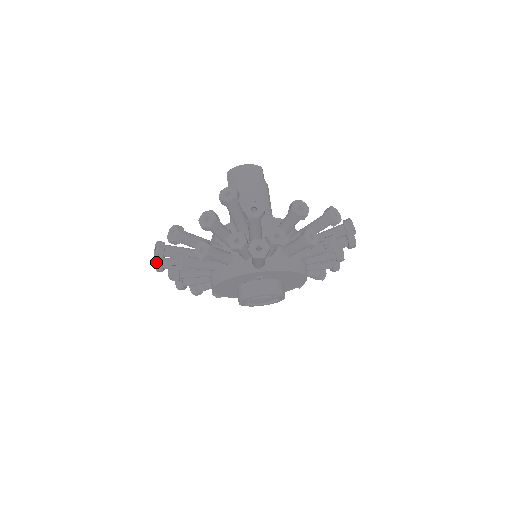
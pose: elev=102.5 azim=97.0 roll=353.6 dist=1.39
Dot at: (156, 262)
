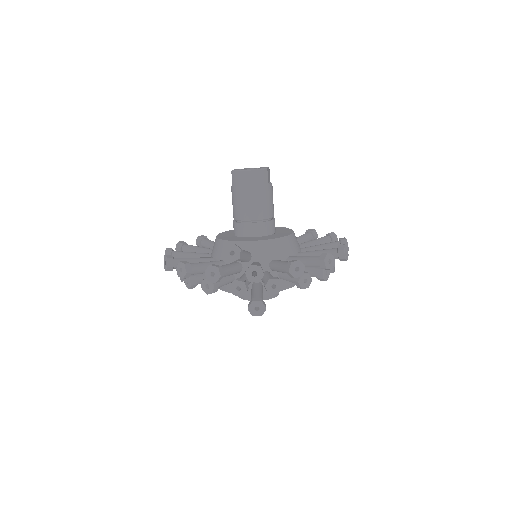
Dot at: occluded
